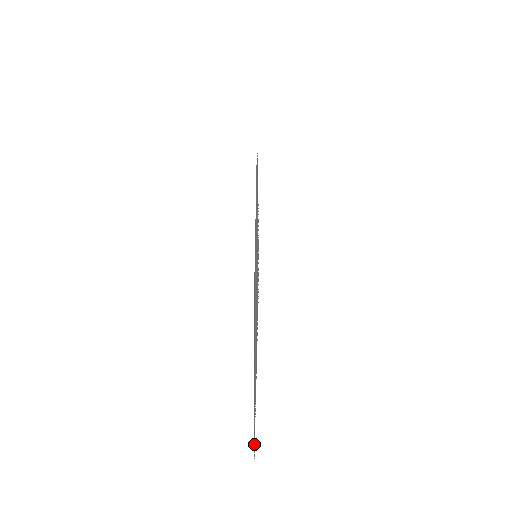
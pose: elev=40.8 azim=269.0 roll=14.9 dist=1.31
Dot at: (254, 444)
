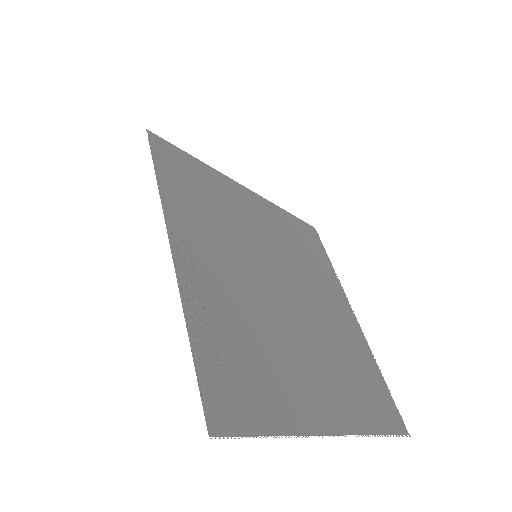
Dot at: (387, 420)
